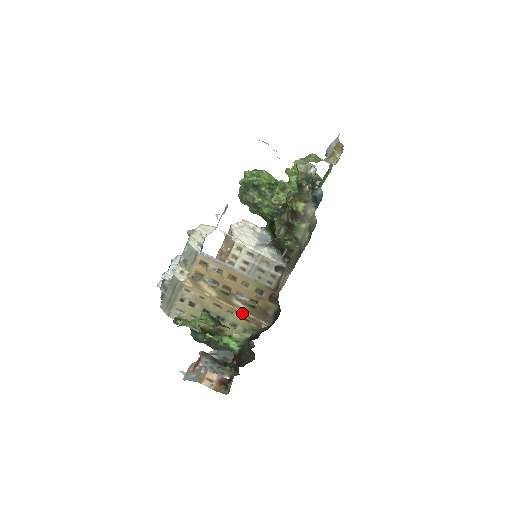
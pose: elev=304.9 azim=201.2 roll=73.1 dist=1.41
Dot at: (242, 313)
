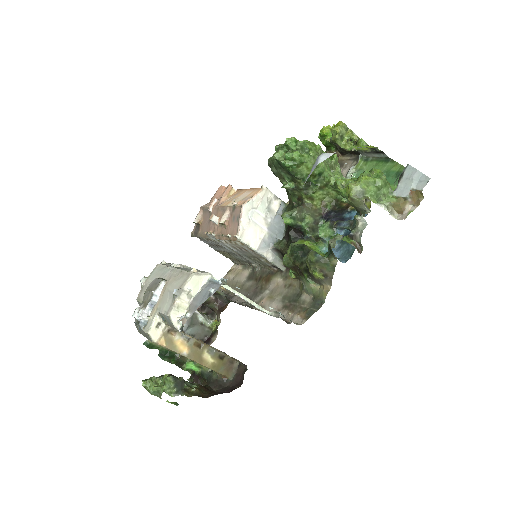
Dot at: (208, 368)
